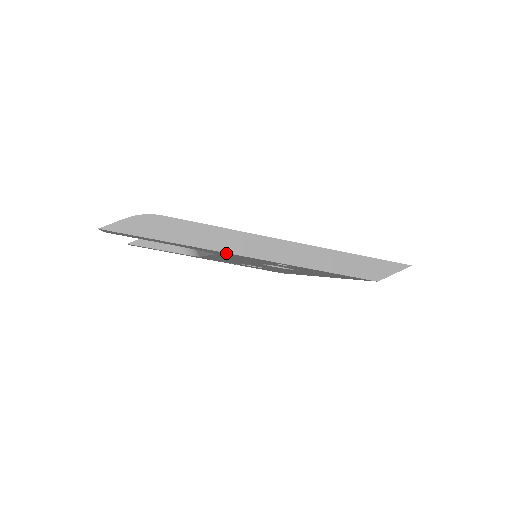
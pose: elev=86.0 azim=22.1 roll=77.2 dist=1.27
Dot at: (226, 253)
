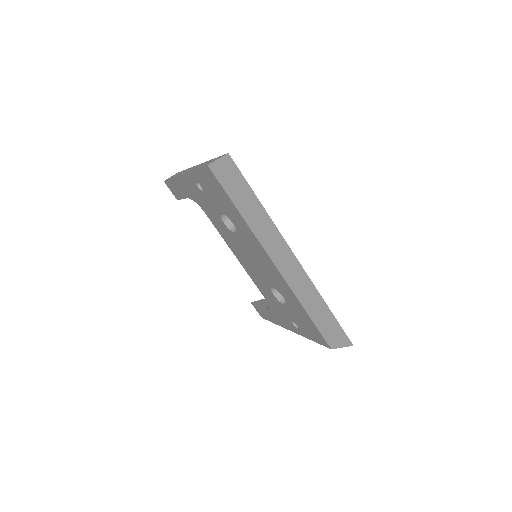
Dot at: (182, 179)
